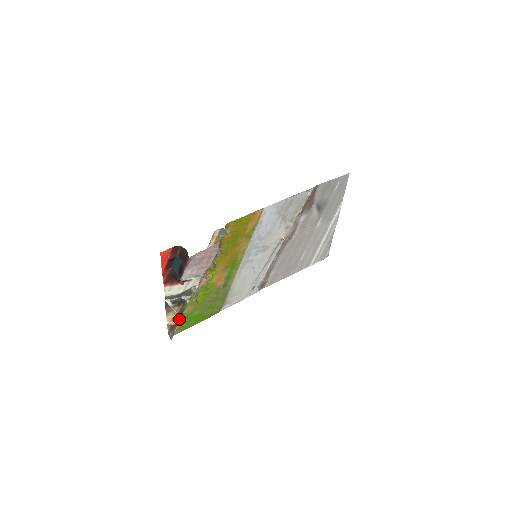
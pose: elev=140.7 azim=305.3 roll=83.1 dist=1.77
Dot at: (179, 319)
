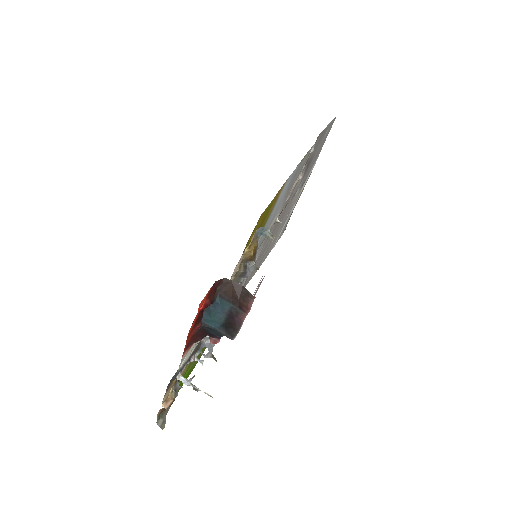
Dot at: (176, 393)
